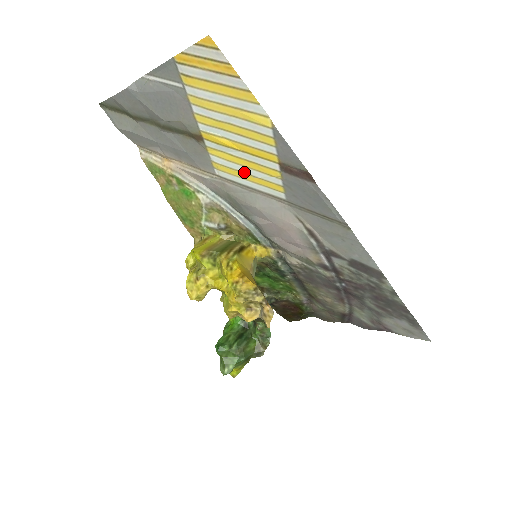
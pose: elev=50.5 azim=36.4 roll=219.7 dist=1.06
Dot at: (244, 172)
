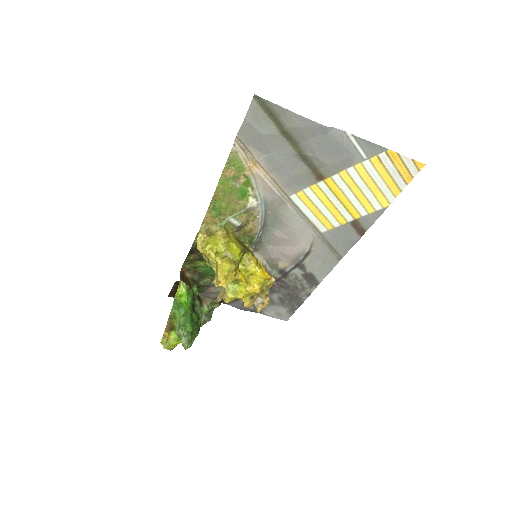
Dot at: (319, 209)
